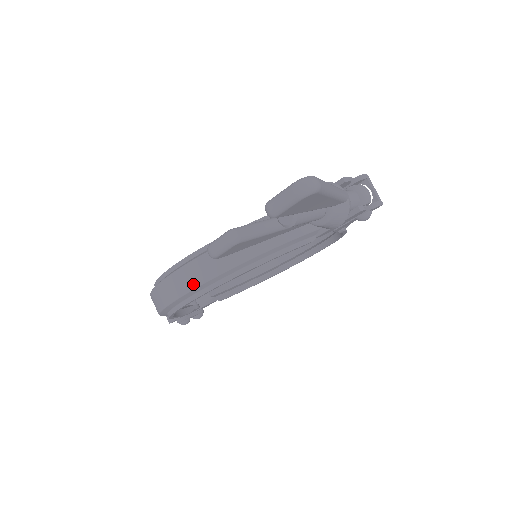
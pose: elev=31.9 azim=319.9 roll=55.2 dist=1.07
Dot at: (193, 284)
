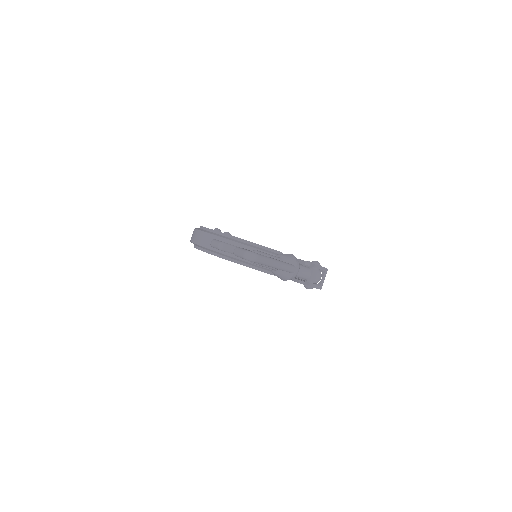
Dot at: (206, 245)
